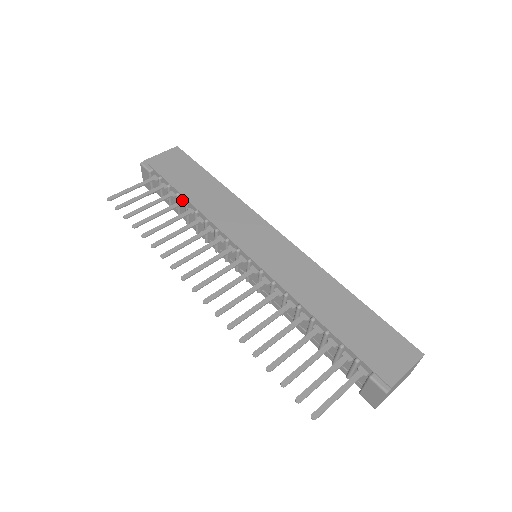
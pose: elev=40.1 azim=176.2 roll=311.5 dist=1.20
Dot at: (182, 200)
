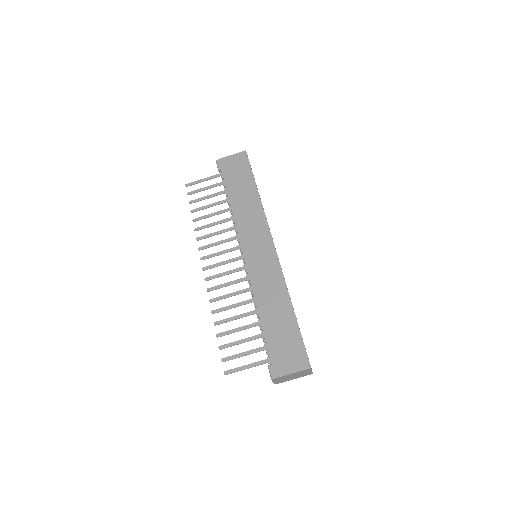
Dot at: occluded
